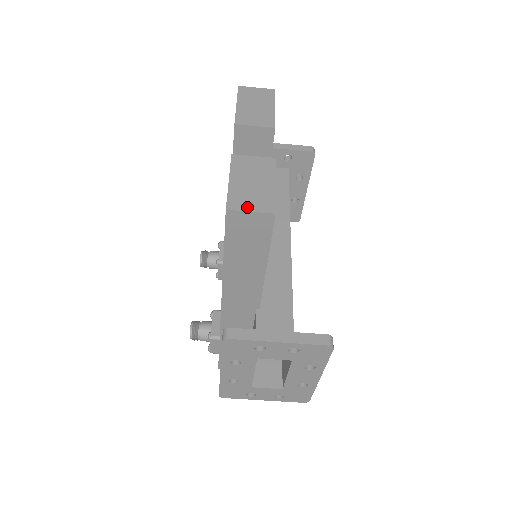
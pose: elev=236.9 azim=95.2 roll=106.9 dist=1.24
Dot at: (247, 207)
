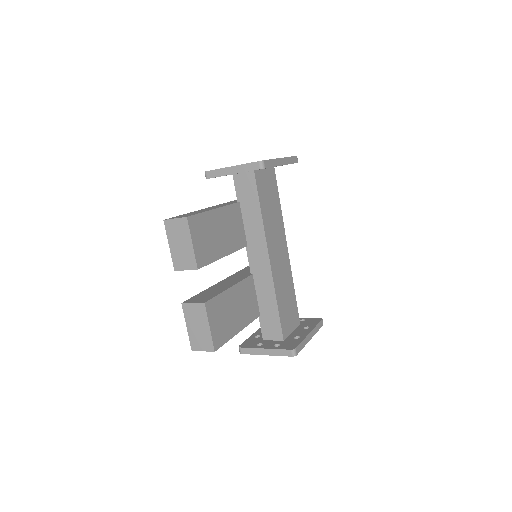
Dot at: (200, 348)
